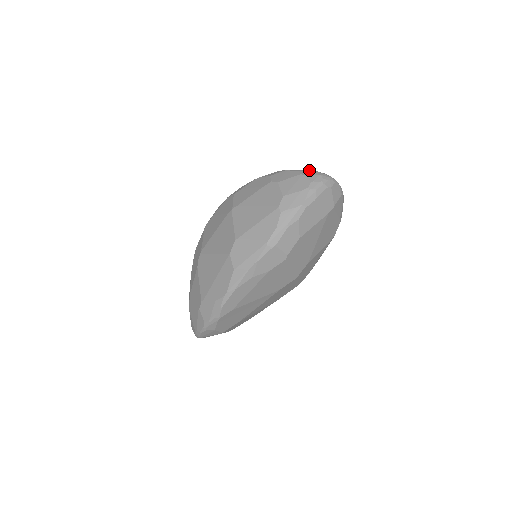
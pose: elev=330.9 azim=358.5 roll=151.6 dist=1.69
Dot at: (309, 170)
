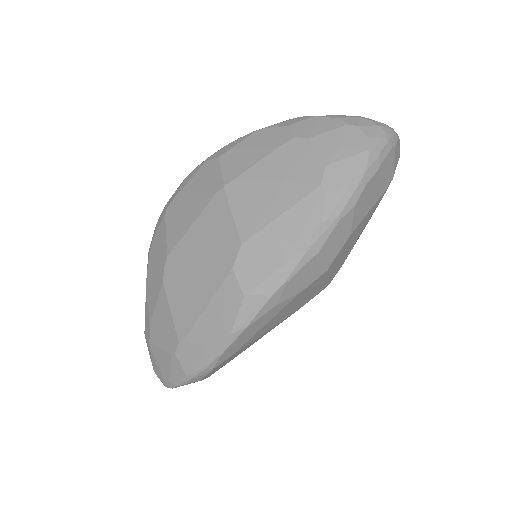
Dot at: (357, 116)
